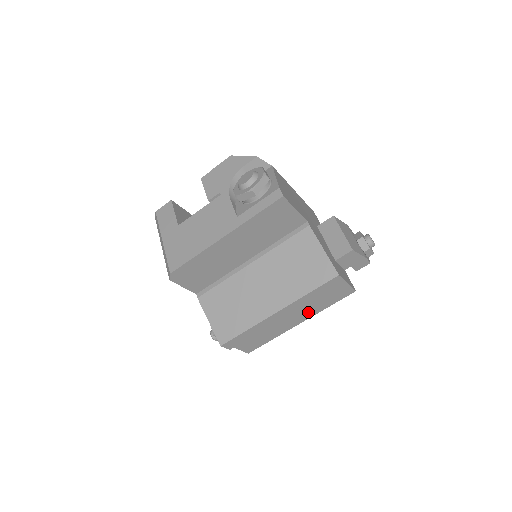
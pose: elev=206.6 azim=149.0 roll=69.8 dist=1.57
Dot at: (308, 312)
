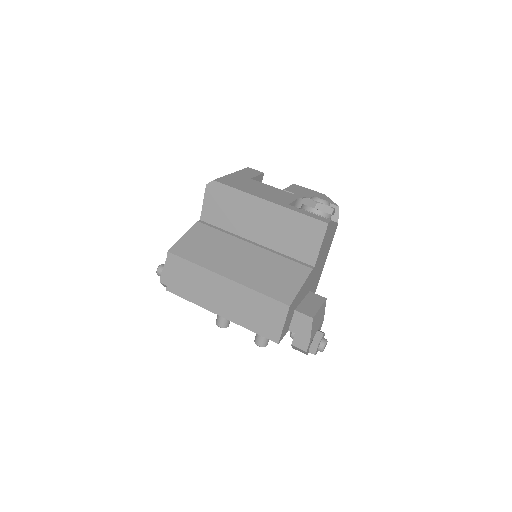
Dot at: (236, 312)
